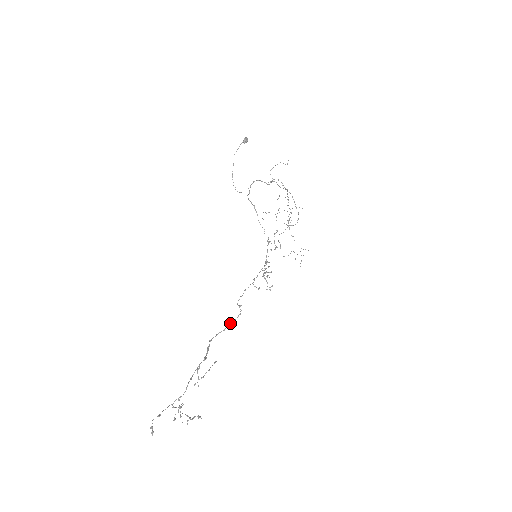
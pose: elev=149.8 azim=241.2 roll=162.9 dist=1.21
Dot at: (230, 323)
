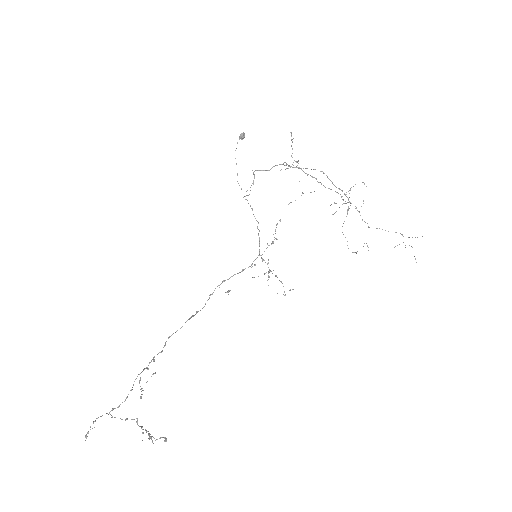
Dot at: (176, 331)
